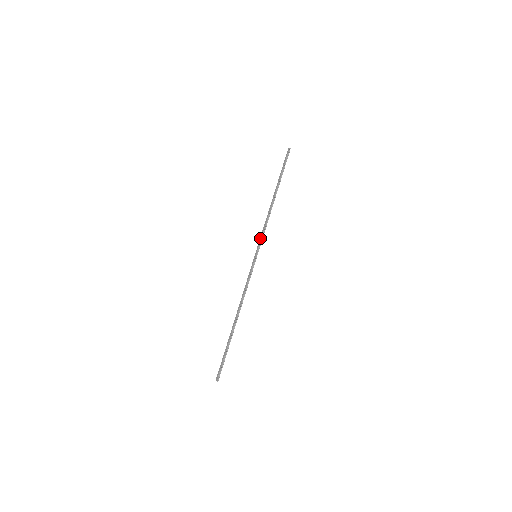
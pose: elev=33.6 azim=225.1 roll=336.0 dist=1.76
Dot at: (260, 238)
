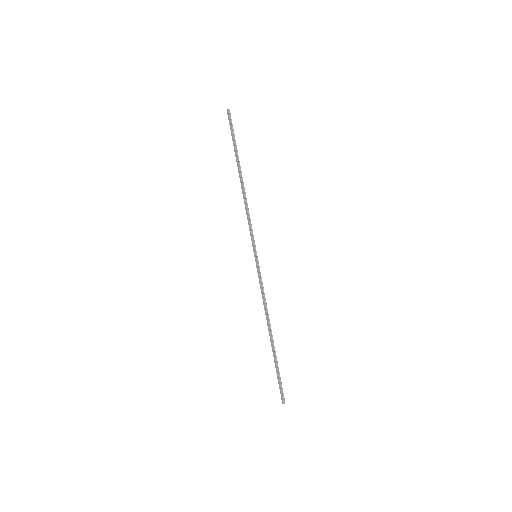
Dot at: (250, 234)
